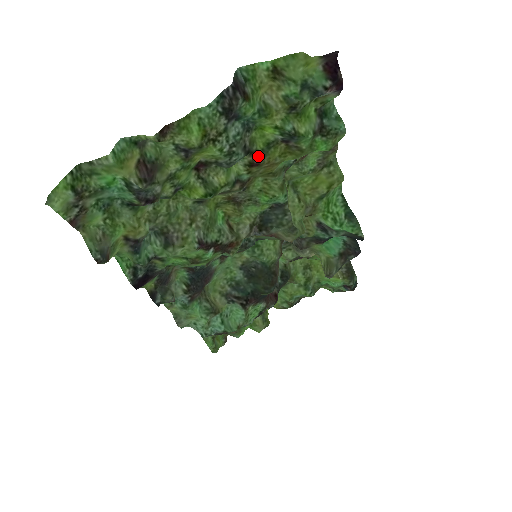
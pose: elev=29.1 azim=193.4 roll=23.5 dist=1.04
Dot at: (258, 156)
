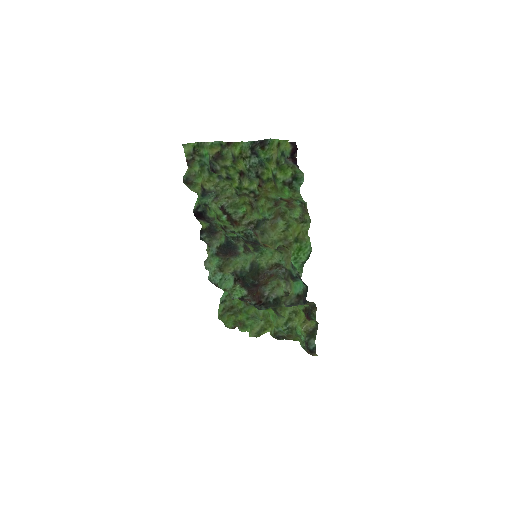
Dot at: (262, 182)
